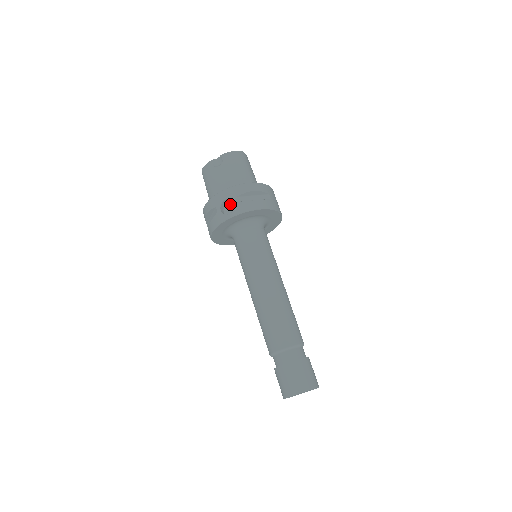
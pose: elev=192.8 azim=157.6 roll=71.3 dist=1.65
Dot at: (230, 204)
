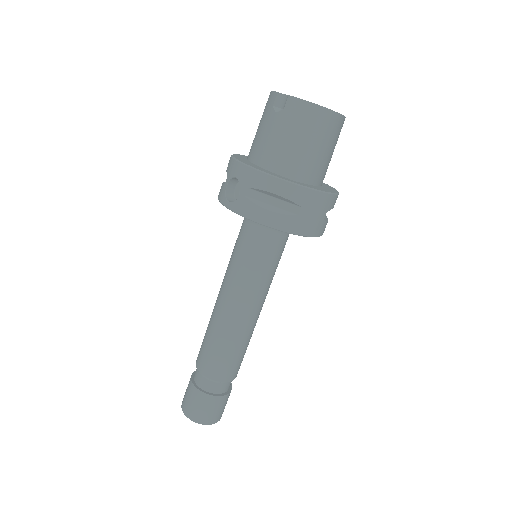
Dot at: occluded
